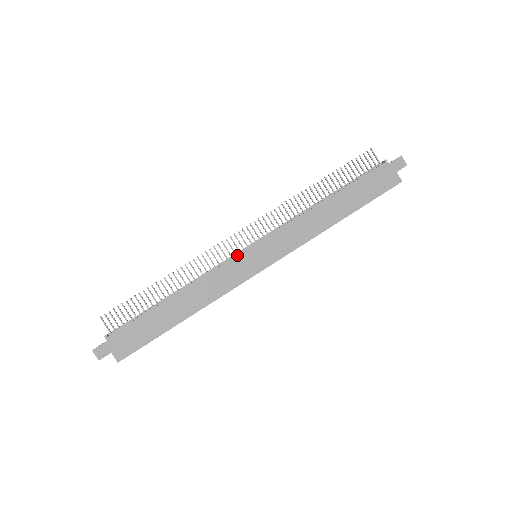
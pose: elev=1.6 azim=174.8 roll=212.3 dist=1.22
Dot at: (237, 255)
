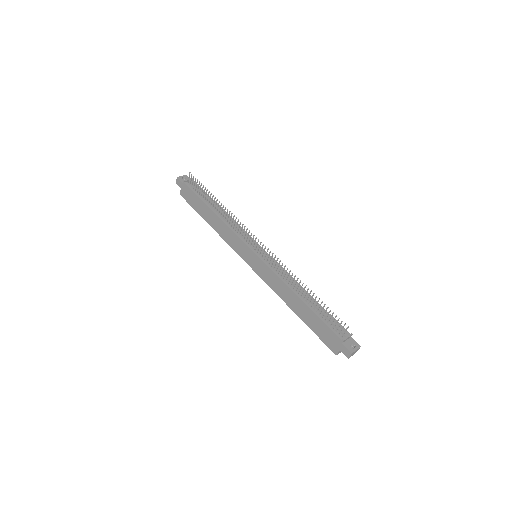
Dot at: (246, 244)
